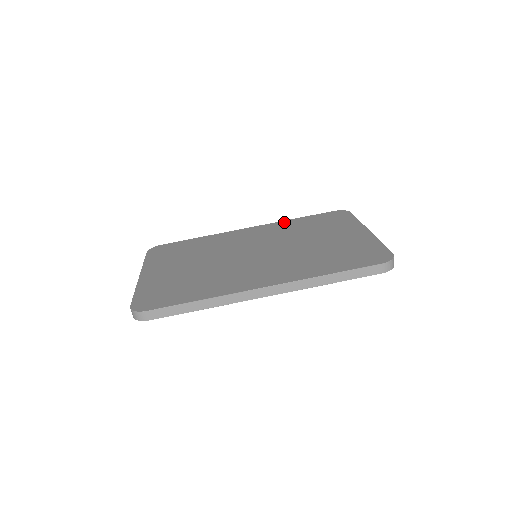
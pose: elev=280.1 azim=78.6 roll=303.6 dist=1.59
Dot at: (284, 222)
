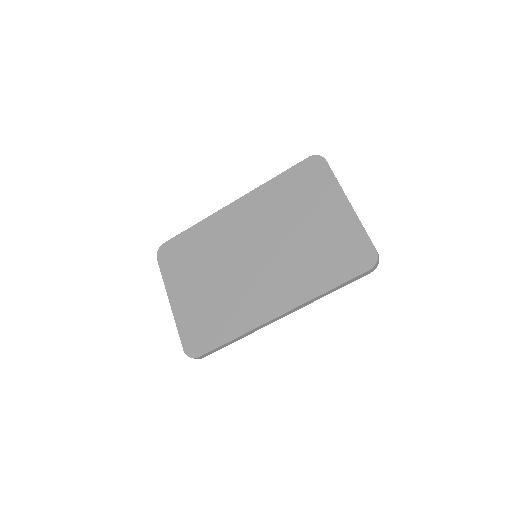
Dot at: (264, 188)
